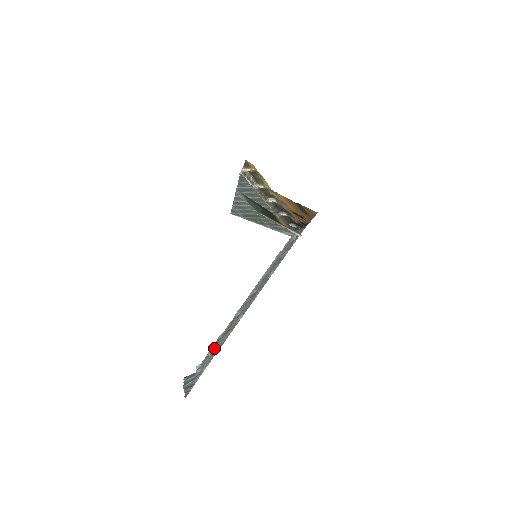
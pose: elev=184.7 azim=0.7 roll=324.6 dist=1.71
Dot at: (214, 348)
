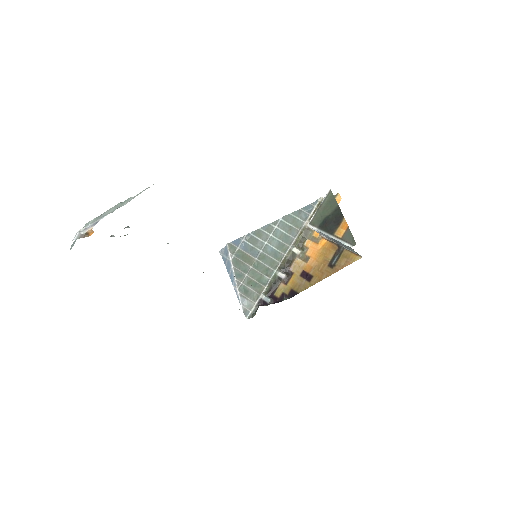
Dot at: occluded
